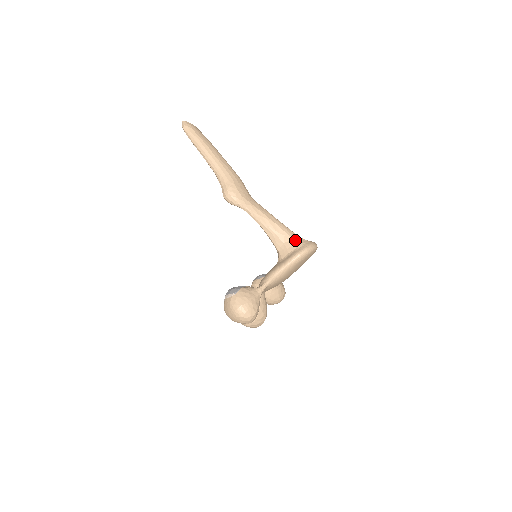
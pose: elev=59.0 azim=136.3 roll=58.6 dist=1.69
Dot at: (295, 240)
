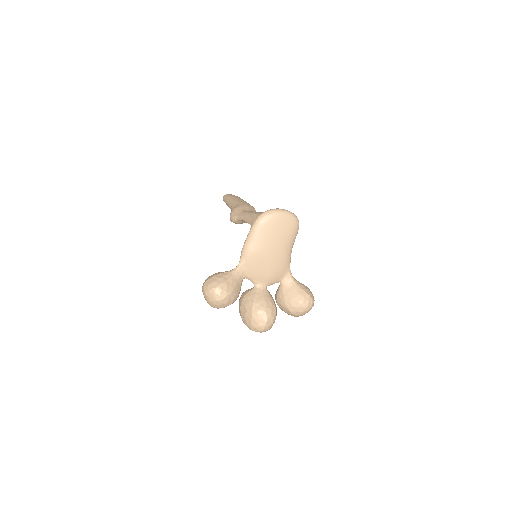
Dot at: occluded
